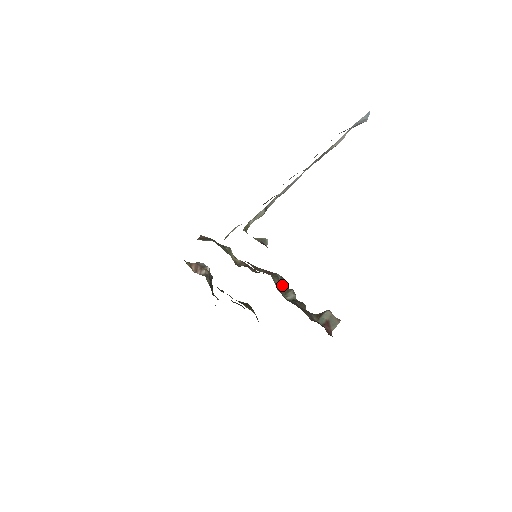
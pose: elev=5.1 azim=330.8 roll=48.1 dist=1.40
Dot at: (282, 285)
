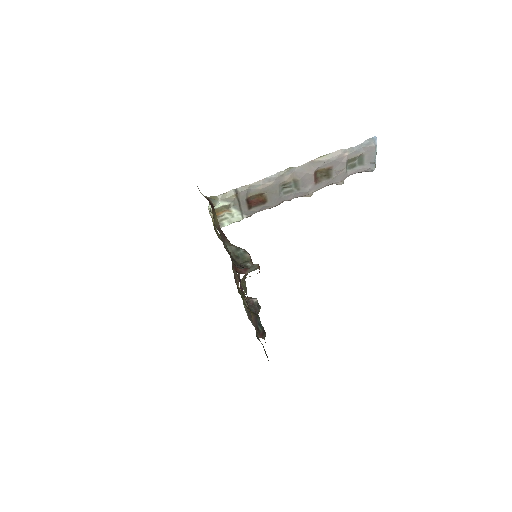
Dot at: (242, 256)
